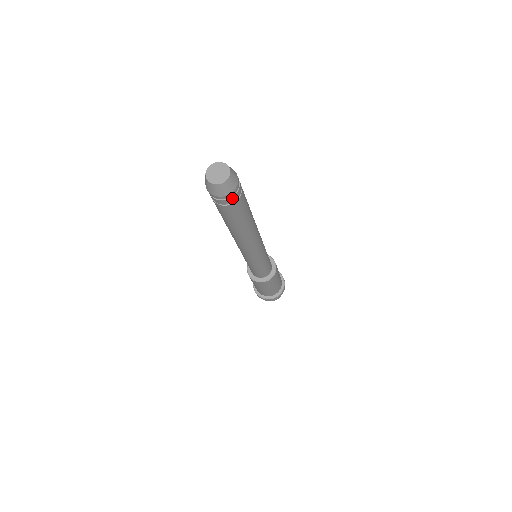
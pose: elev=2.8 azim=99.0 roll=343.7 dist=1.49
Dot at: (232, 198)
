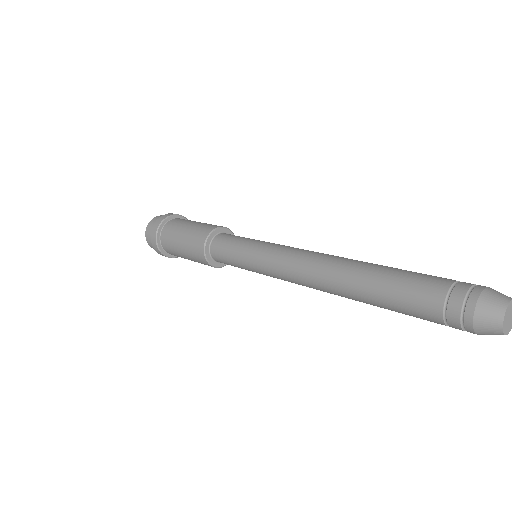
Dot at: occluded
